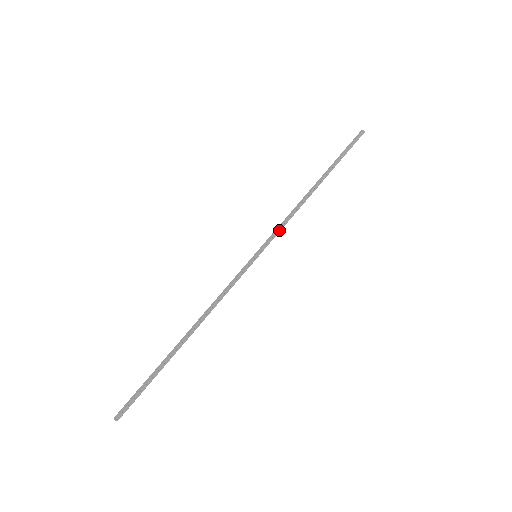
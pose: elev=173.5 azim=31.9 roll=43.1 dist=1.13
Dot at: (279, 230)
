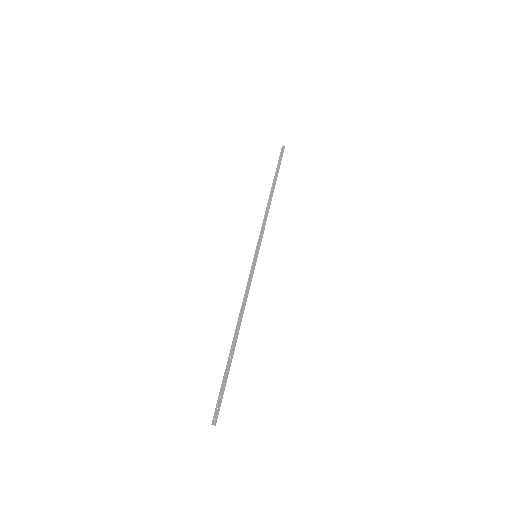
Dot at: (263, 232)
